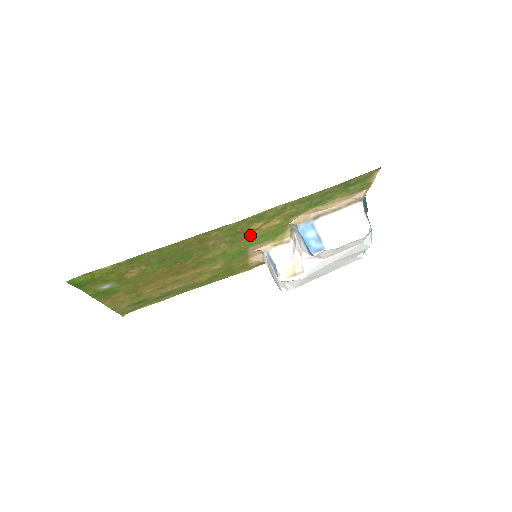
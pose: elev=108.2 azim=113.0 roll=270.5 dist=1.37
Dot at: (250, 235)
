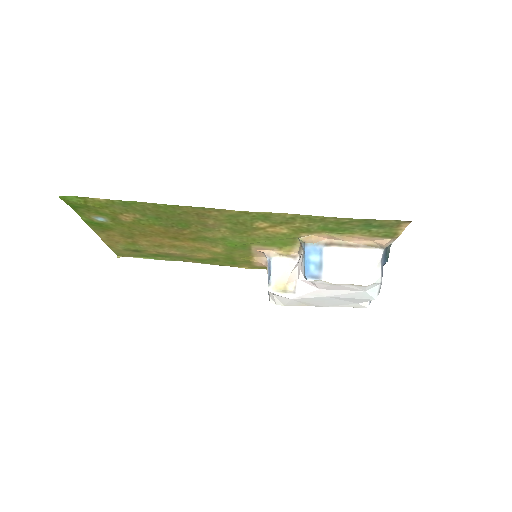
Dot at: (254, 232)
